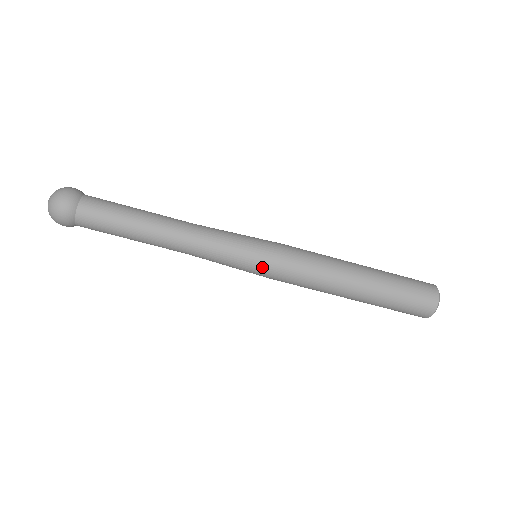
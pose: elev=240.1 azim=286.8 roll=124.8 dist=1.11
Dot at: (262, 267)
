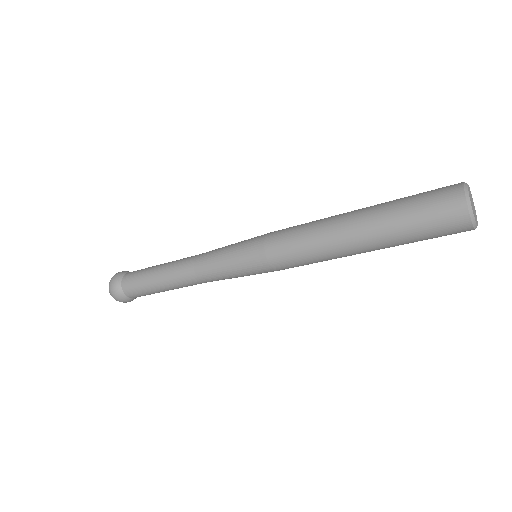
Dot at: occluded
